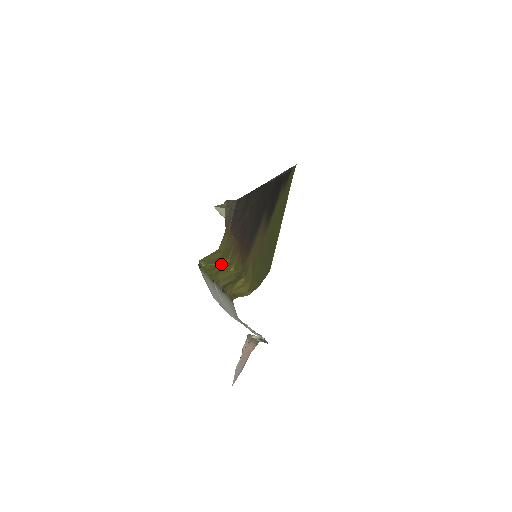
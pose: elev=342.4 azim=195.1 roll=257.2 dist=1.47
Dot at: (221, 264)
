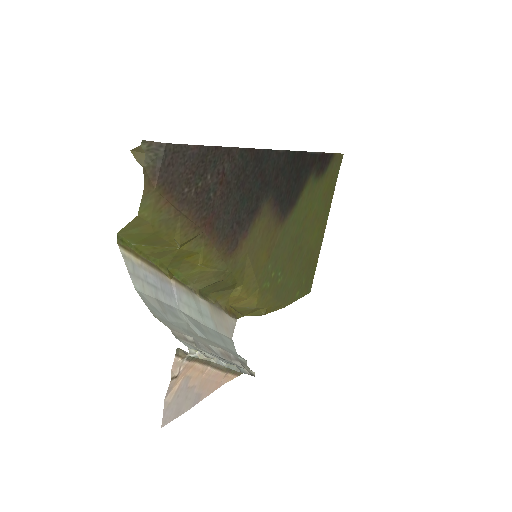
Dot at: (169, 248)
